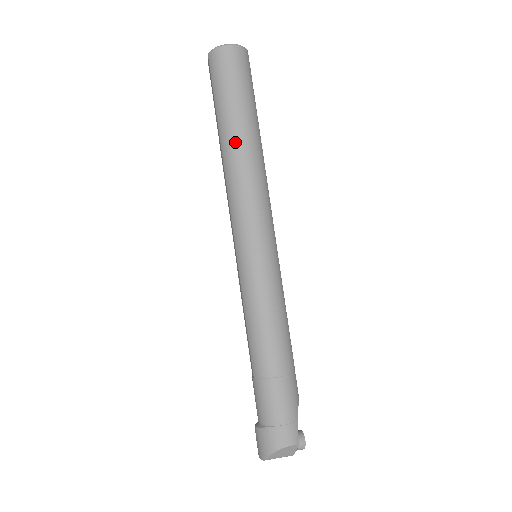
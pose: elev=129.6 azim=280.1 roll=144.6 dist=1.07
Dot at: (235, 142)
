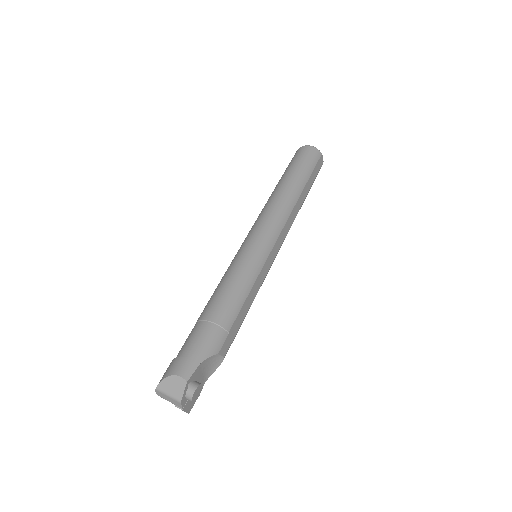
Dot at: (279, 186)
